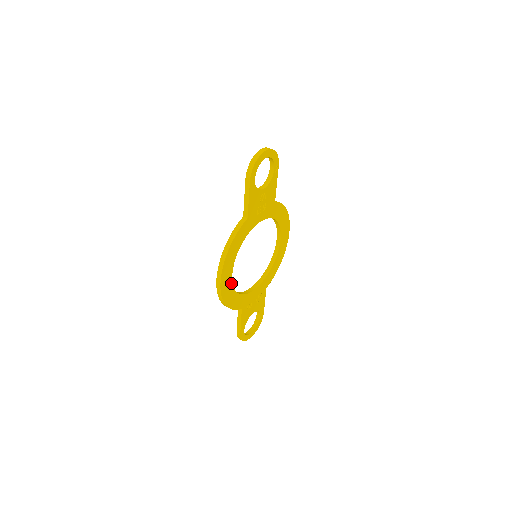
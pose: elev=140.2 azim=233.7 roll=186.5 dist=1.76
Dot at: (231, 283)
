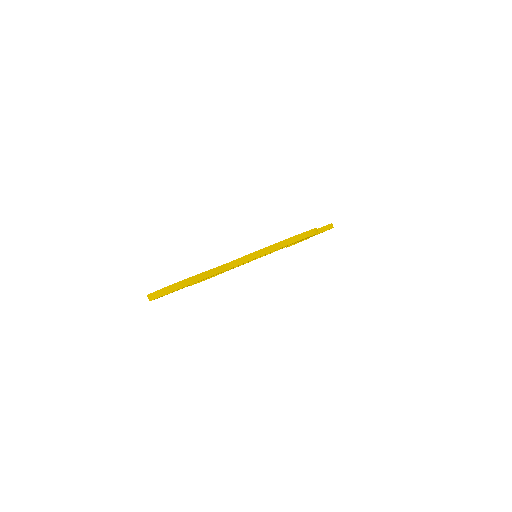
Dot at: occluded
